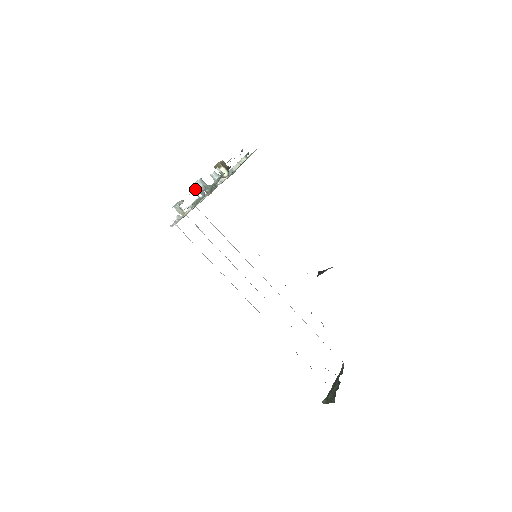
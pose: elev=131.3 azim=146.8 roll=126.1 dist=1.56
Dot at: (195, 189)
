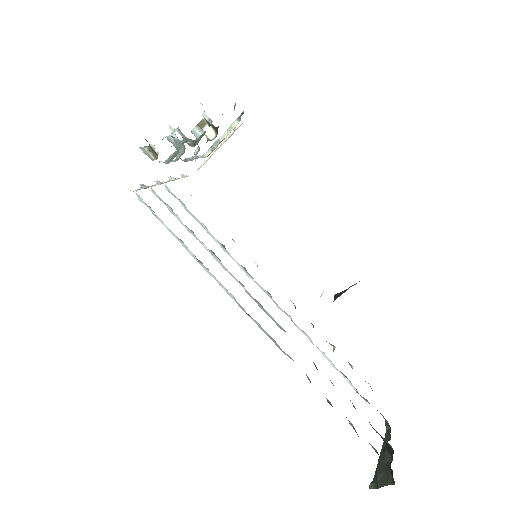
Dot at: (173, 129)
